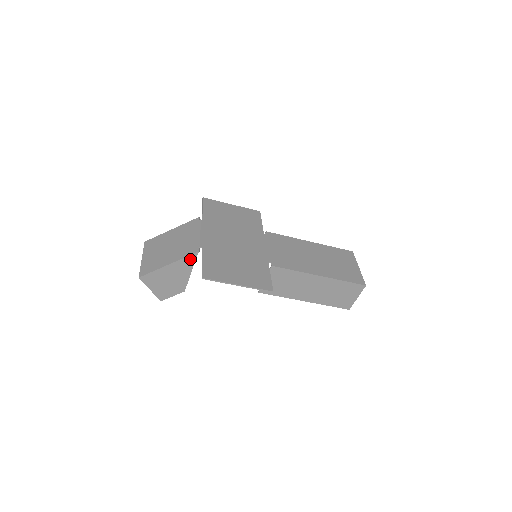
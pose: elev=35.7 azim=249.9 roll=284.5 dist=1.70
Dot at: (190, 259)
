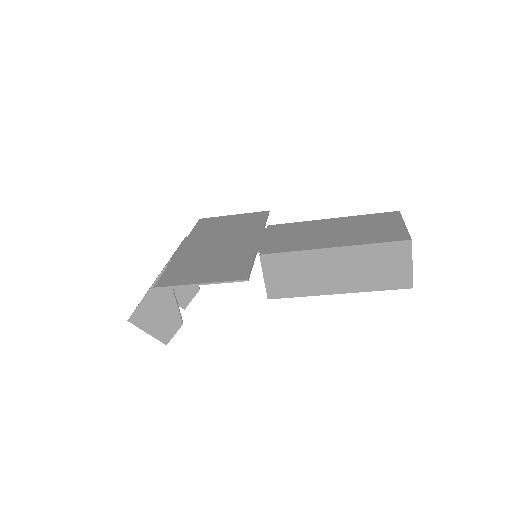
Dot at: occluded
